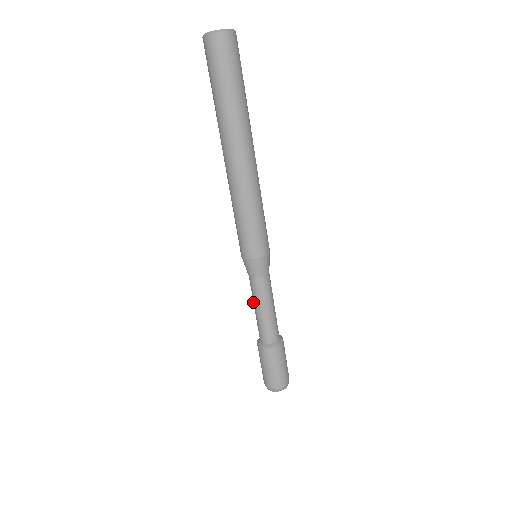
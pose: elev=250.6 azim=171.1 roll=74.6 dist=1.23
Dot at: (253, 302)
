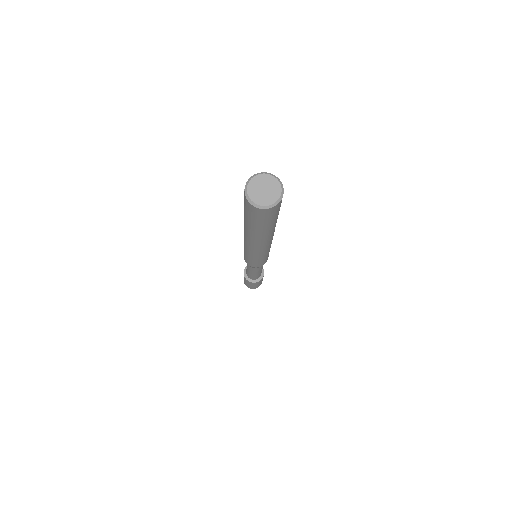
Dot at: occluded
